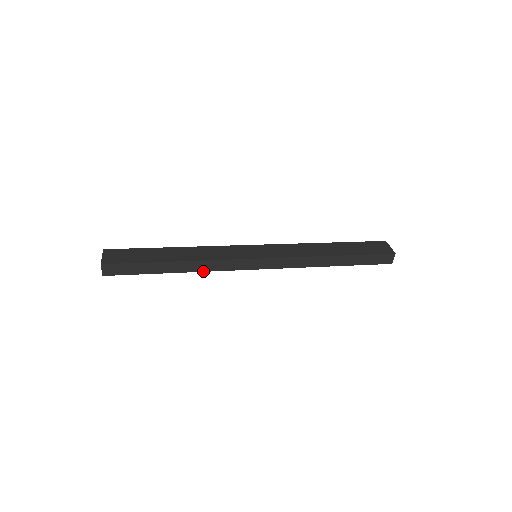
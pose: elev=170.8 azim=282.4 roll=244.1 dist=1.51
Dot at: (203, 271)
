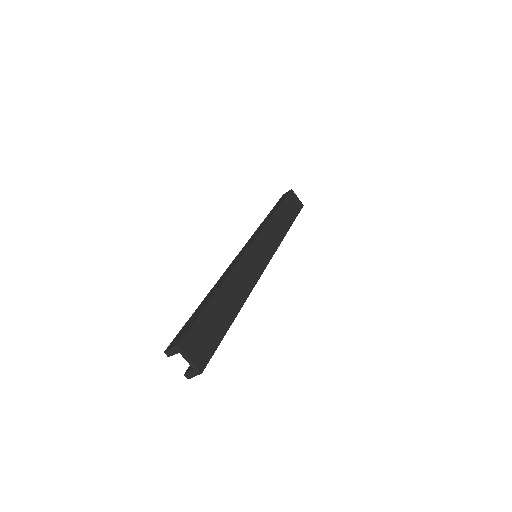
Dot at: occluded
